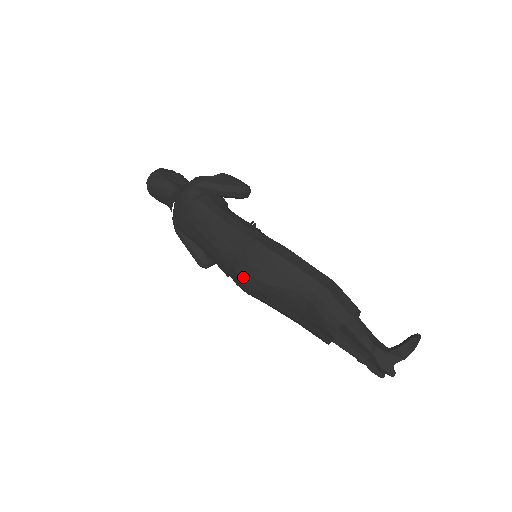
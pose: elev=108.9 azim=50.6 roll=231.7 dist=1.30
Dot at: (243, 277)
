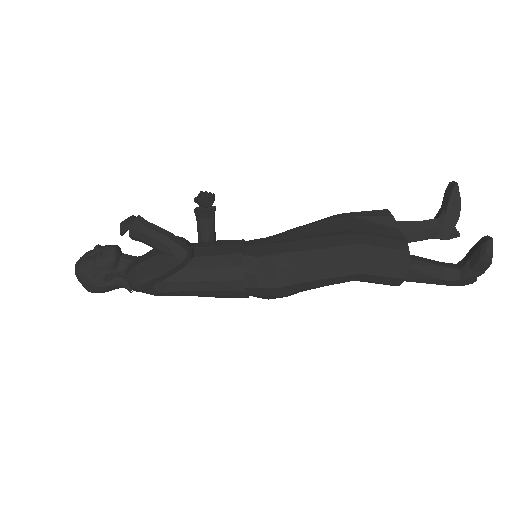
Dot at: occluded
